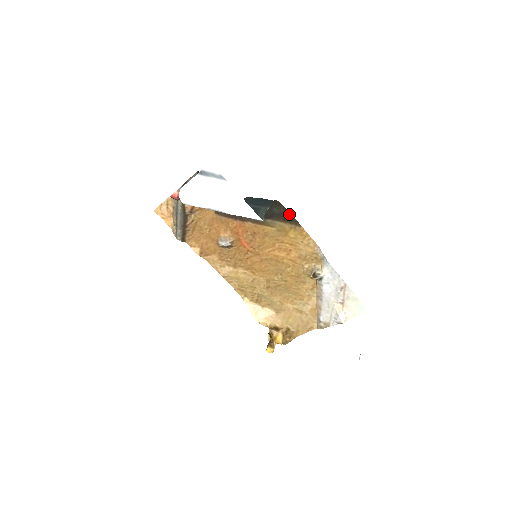
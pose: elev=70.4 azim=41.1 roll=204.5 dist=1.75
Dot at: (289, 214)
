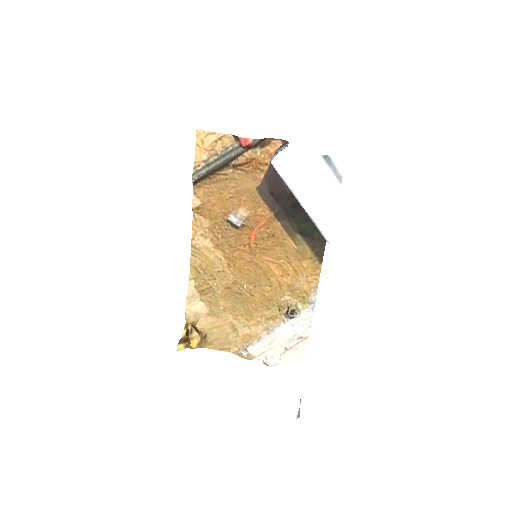
Dot at: (323, 246)
